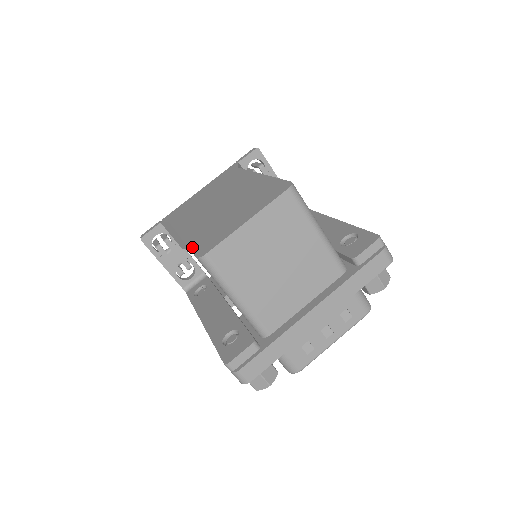
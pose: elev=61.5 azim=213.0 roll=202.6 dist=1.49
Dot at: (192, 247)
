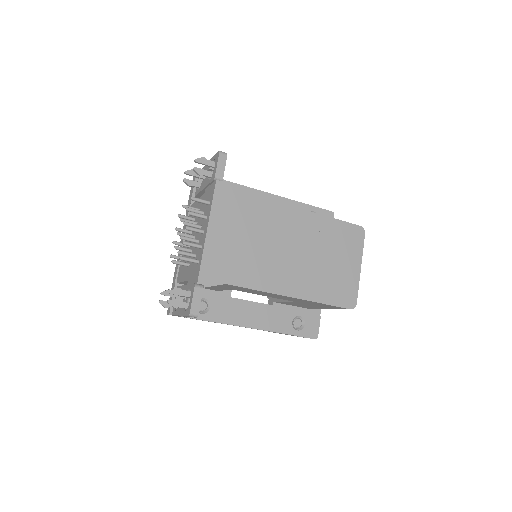
Dot at: (331, 303)
